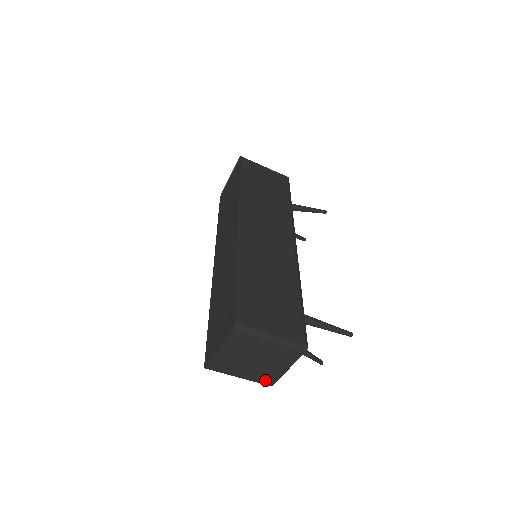
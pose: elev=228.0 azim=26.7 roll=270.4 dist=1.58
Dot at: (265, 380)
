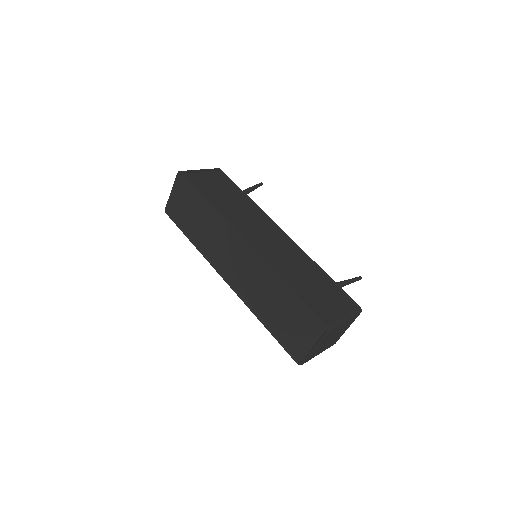
Dot at: (332, 344)
